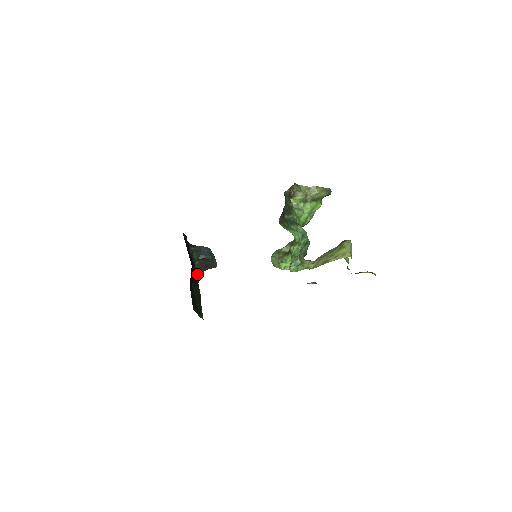
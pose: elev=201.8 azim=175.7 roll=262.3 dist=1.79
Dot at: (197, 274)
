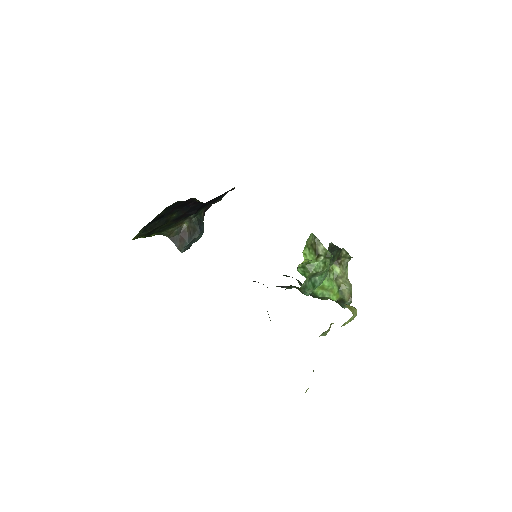
Dot at: (171, 229)
